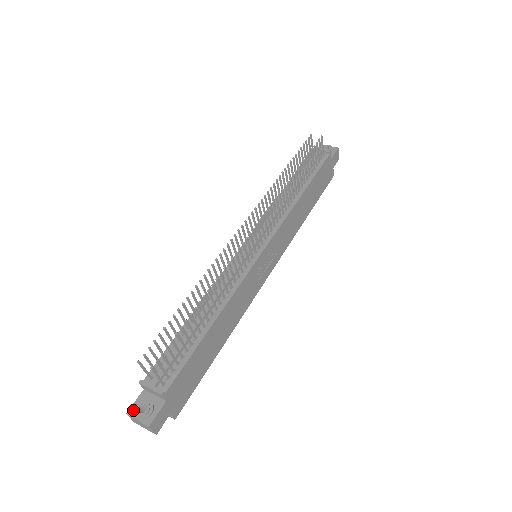
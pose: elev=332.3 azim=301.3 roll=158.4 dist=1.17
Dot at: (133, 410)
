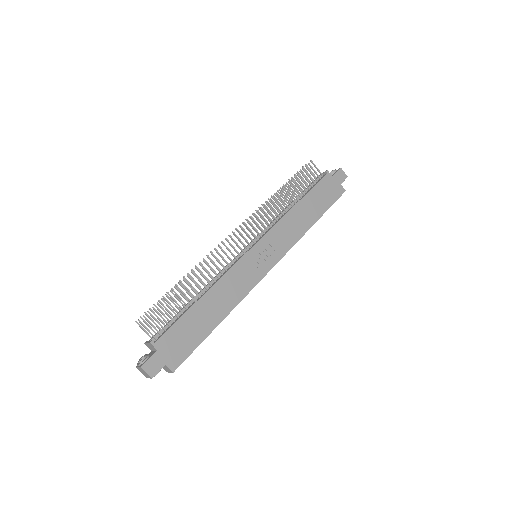
Dot at: occluded
